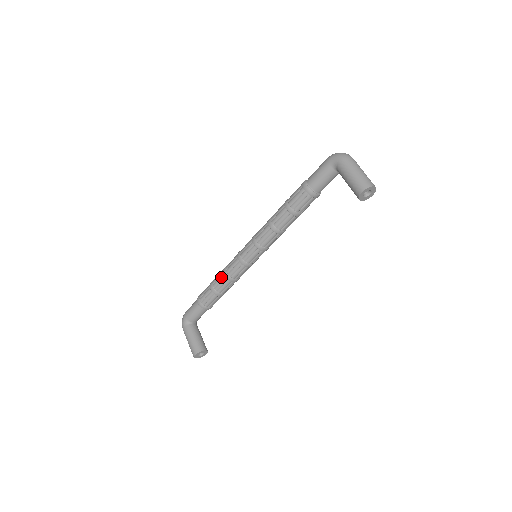
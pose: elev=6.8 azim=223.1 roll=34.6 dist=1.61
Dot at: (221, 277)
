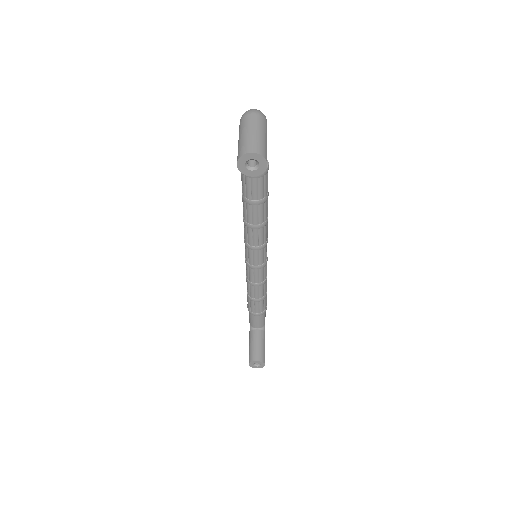
Dot at: (246, 280)
